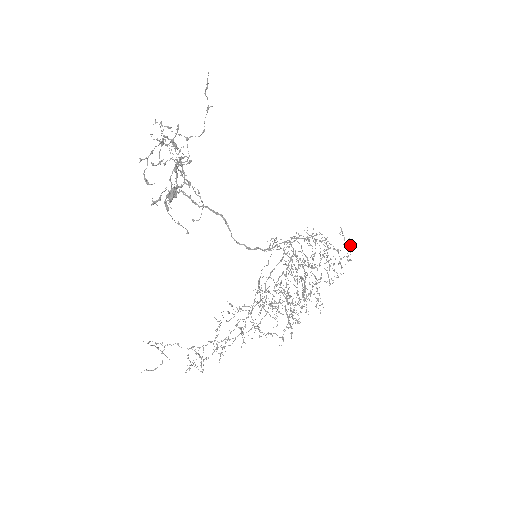
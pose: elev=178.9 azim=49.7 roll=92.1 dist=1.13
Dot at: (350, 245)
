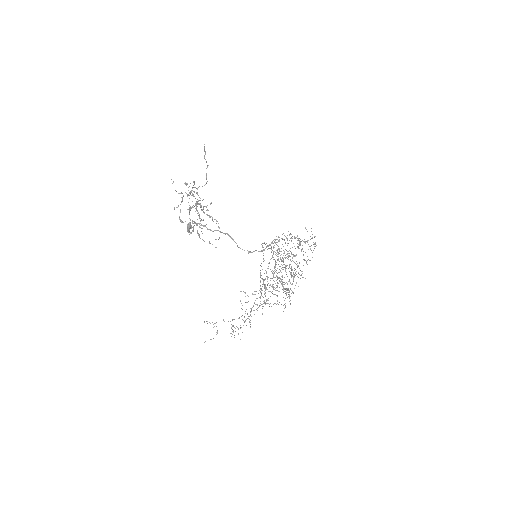
Dot at: occluded
